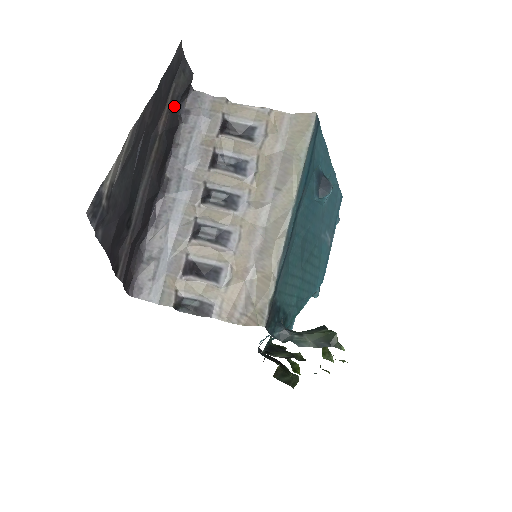
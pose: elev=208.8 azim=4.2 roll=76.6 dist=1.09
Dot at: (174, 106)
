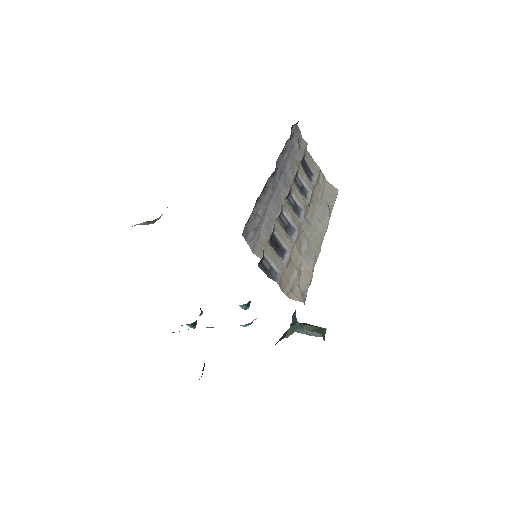
Dot at: occluded
